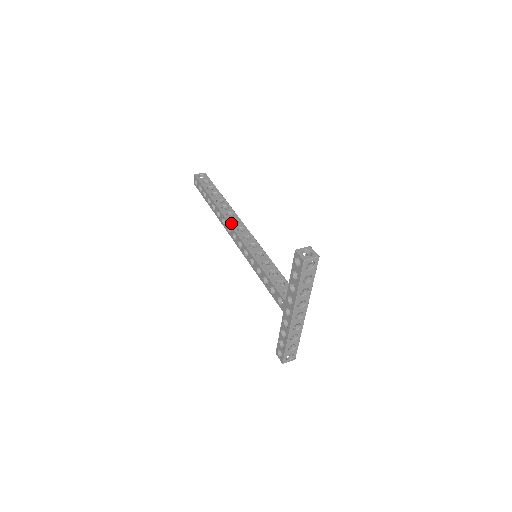
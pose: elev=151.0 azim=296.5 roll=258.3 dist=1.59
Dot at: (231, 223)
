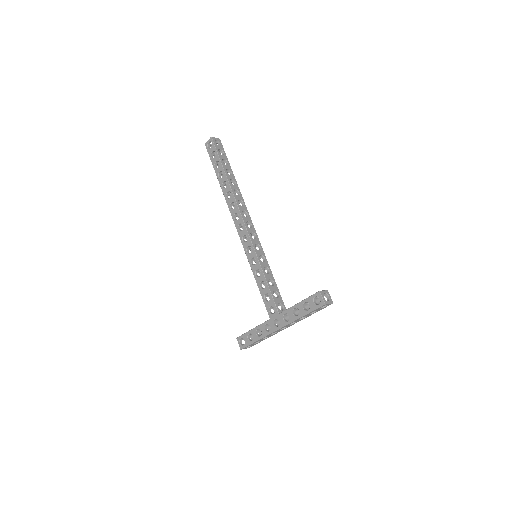
Dot at: (242, 214)
